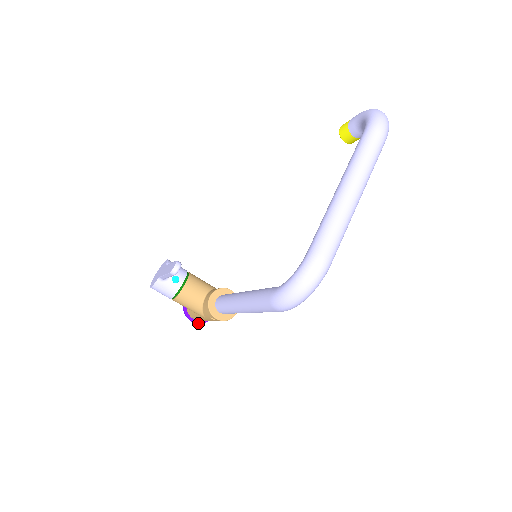
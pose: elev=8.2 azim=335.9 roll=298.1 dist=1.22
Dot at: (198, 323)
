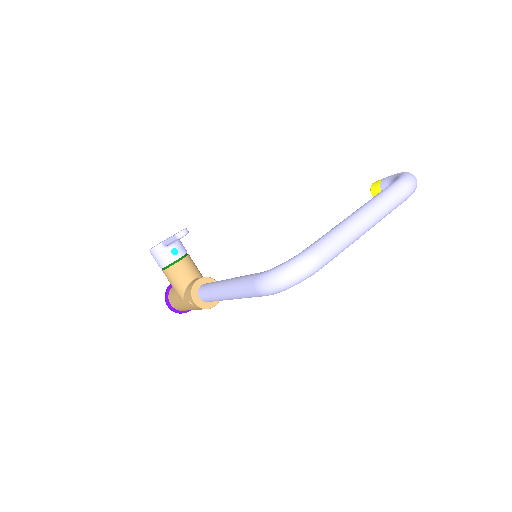
Dot at: (173, 310)
